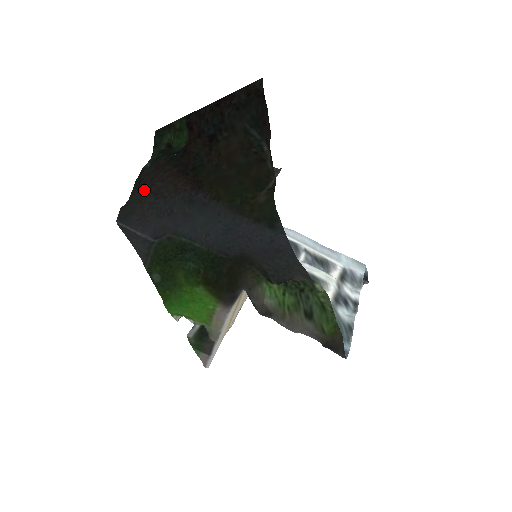
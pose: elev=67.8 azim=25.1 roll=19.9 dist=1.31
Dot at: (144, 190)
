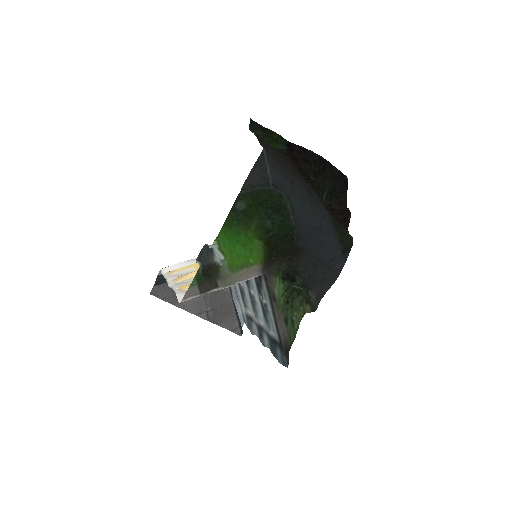
Dot at: (268, 149)
